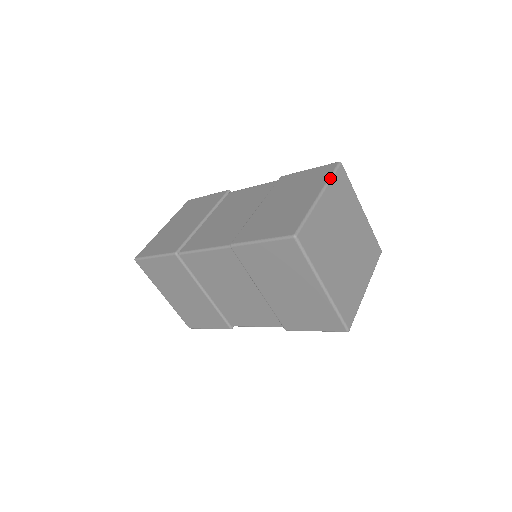
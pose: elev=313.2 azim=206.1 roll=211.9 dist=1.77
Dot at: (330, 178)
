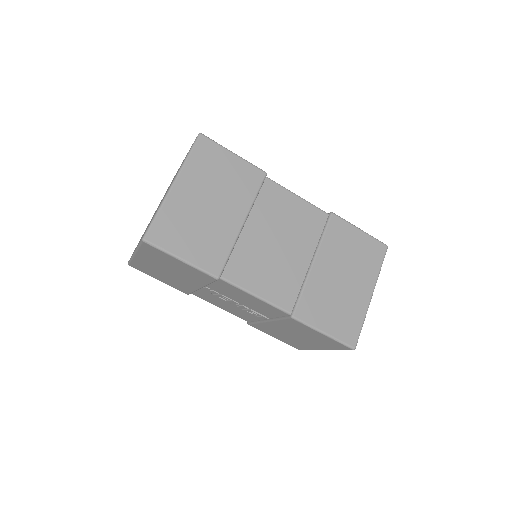
Dot at: occluded
